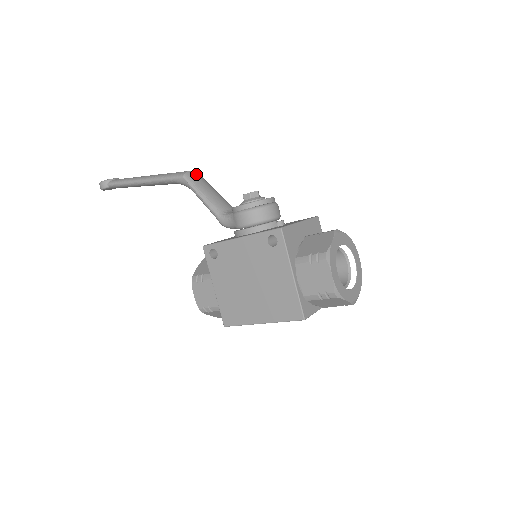
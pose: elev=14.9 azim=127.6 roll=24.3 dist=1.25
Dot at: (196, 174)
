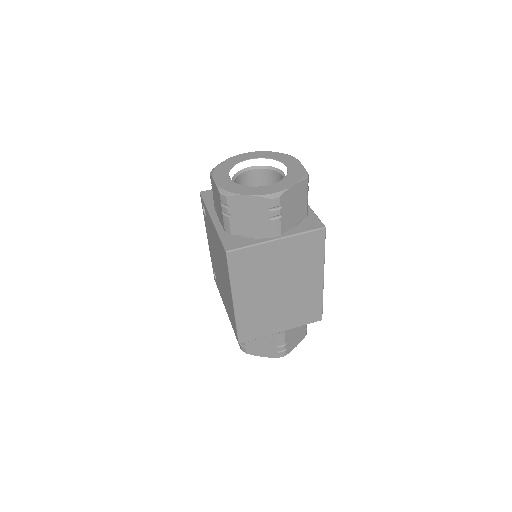
Dot at: occluded
